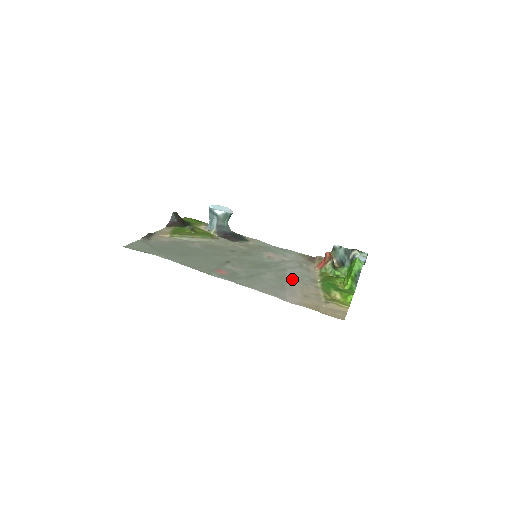
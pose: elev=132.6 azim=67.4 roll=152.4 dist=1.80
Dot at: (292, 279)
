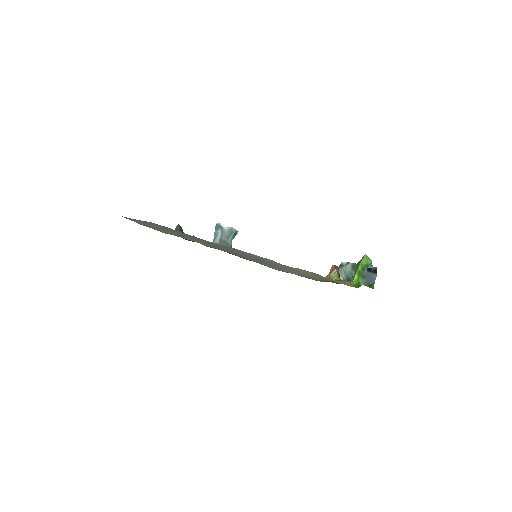
Dot at: (292, 270)
